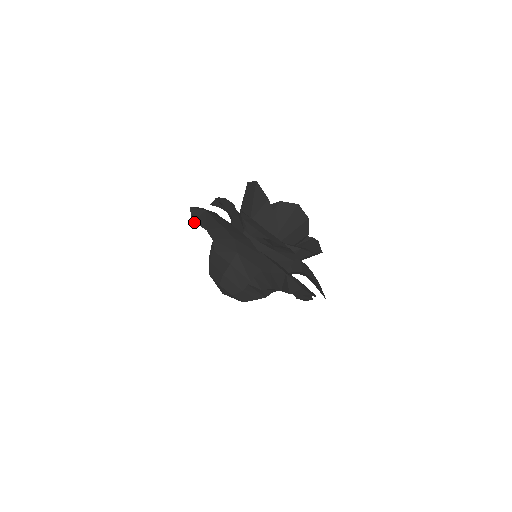
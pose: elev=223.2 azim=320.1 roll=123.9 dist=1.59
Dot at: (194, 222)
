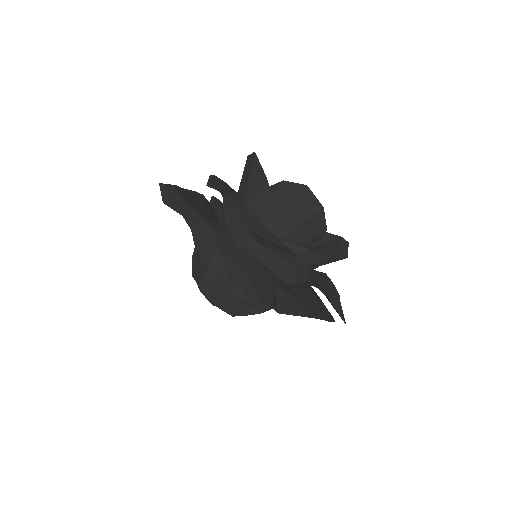
Dot at: (165, 204)
